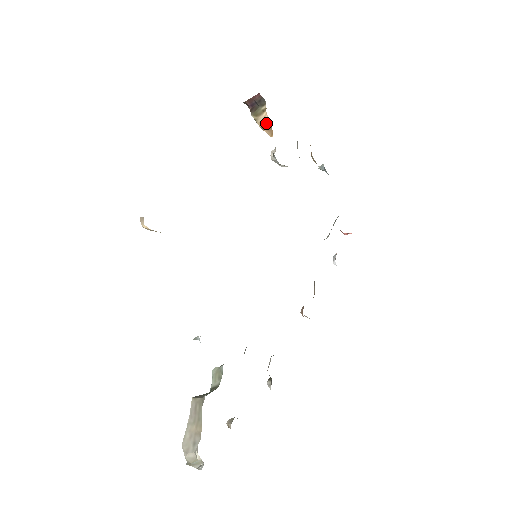
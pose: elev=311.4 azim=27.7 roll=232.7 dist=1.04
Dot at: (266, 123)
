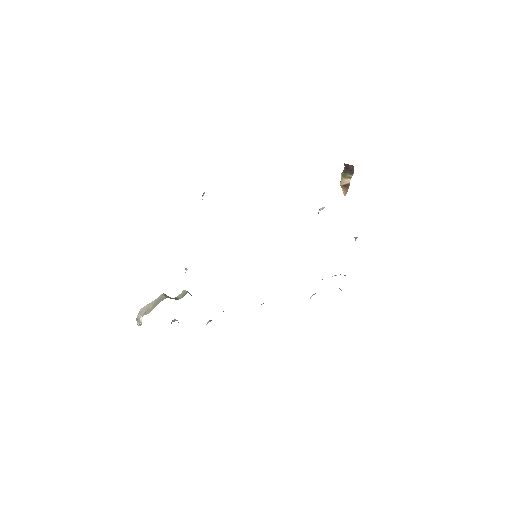
Dot at: (346, 185)
